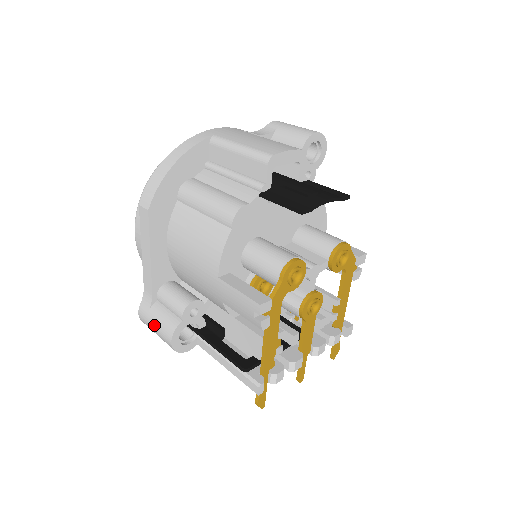
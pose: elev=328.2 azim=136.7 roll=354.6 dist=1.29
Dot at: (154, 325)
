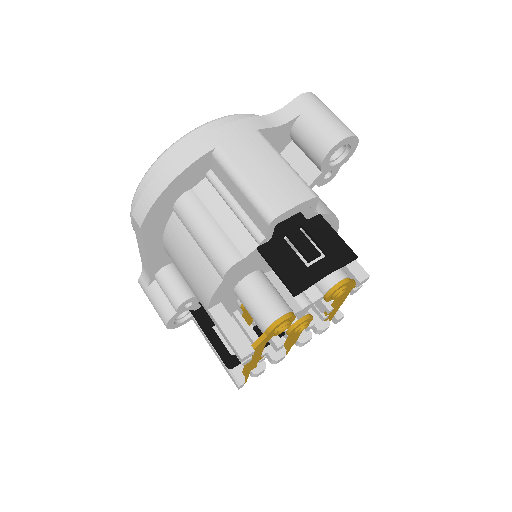
Dot at: (152, 303)
